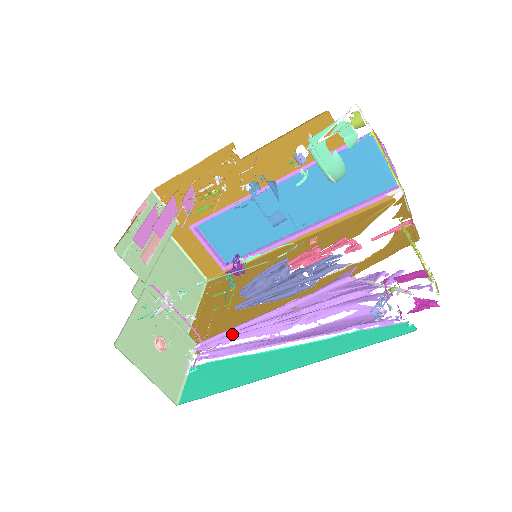
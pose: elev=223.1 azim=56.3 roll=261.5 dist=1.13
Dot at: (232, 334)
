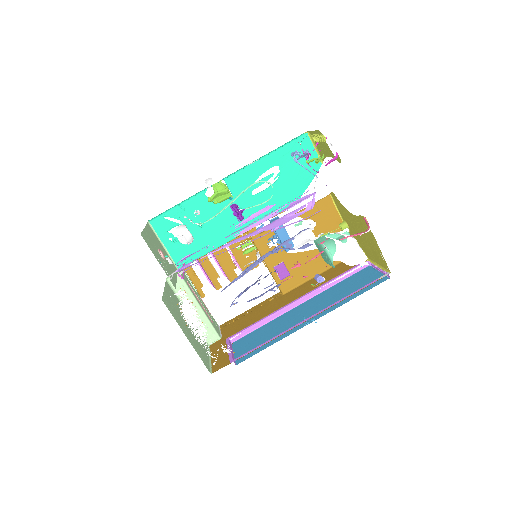
Dot at: occluded
